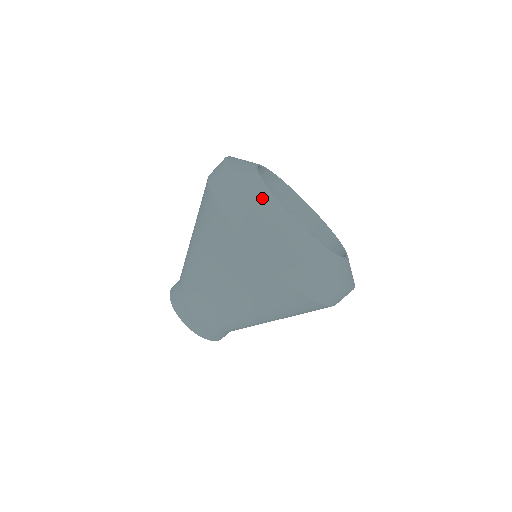
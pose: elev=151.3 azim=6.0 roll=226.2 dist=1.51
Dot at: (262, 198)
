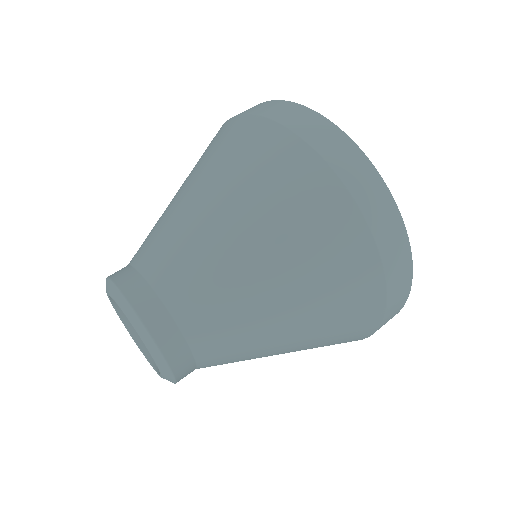
Dot at: occluded
